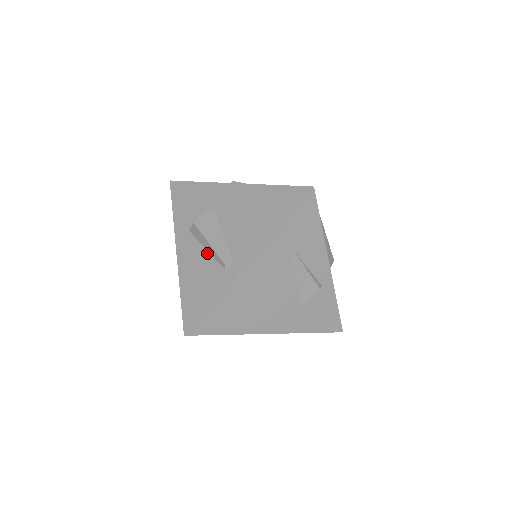
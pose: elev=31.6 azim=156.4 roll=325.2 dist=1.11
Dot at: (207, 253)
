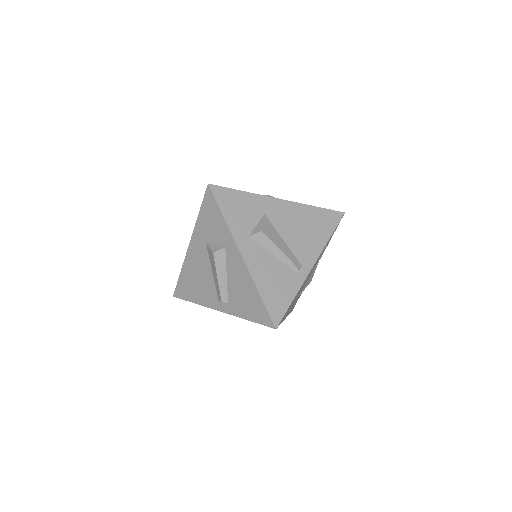
Dot at: (275, 258)
